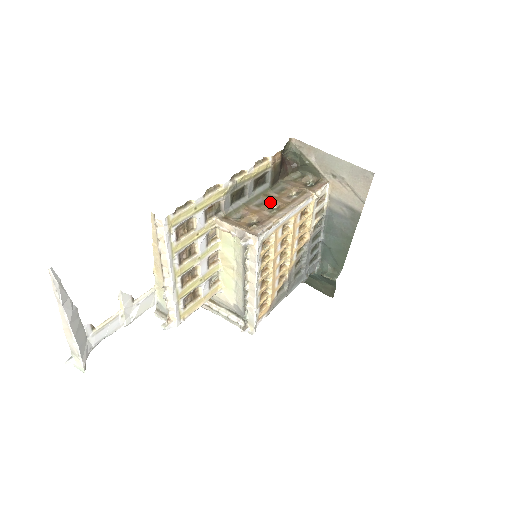
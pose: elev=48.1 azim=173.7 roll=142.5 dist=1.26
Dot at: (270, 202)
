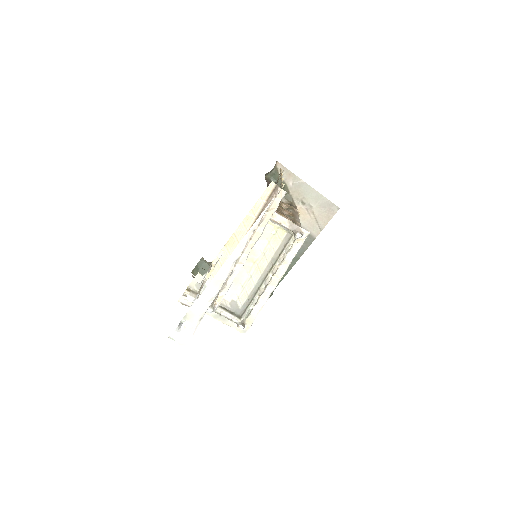
Dot at: (280, 209)
